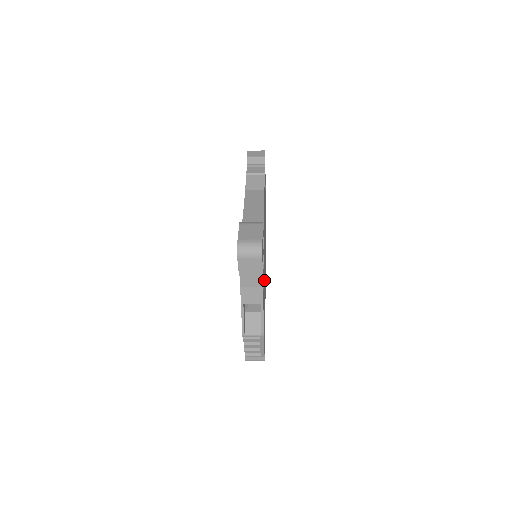
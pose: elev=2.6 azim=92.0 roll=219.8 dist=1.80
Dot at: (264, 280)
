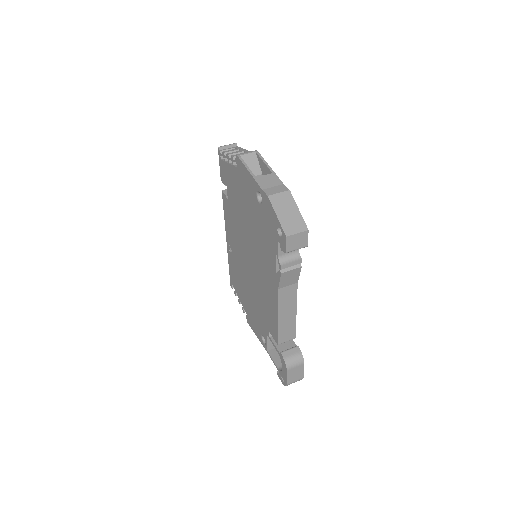
Dot at: occluded
